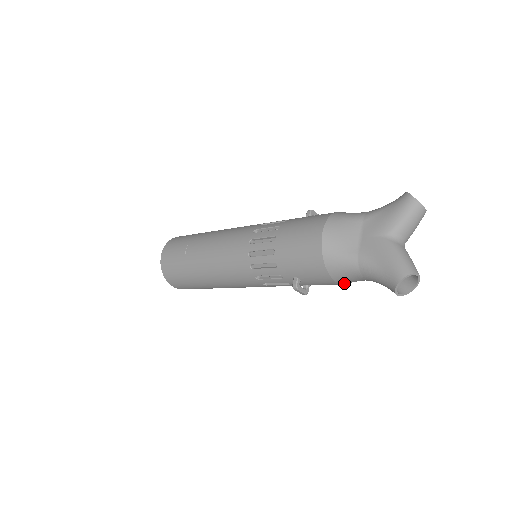
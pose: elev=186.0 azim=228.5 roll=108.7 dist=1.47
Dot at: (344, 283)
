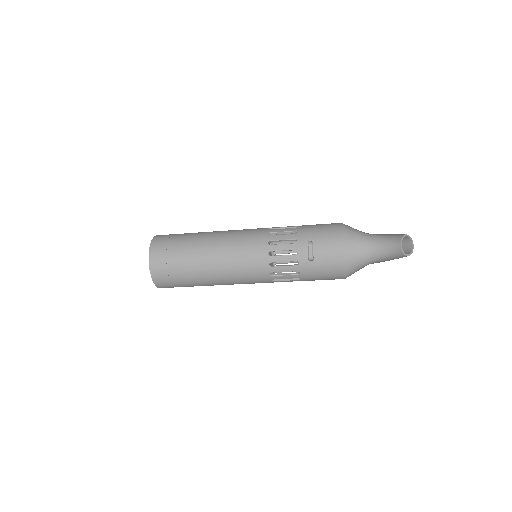
Dot at: (348, 256)
